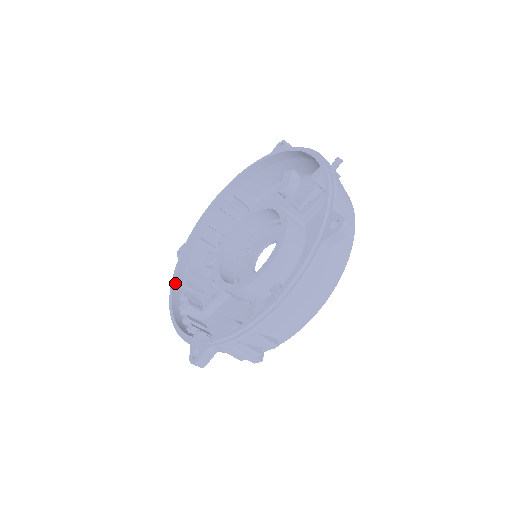
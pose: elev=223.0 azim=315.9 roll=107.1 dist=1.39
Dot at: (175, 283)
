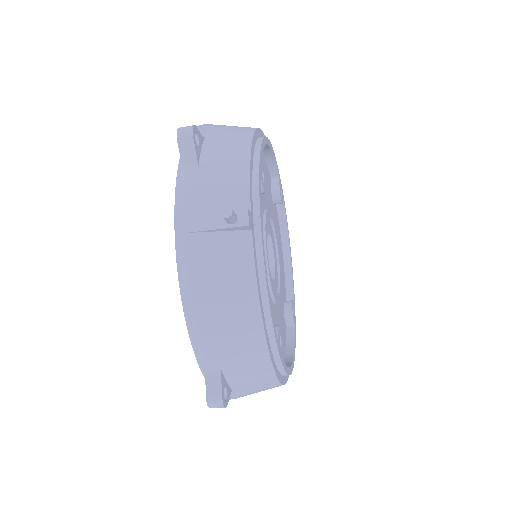
Dot at: occluded
